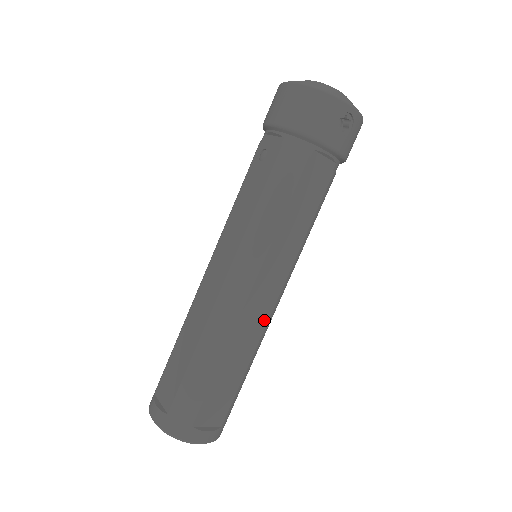
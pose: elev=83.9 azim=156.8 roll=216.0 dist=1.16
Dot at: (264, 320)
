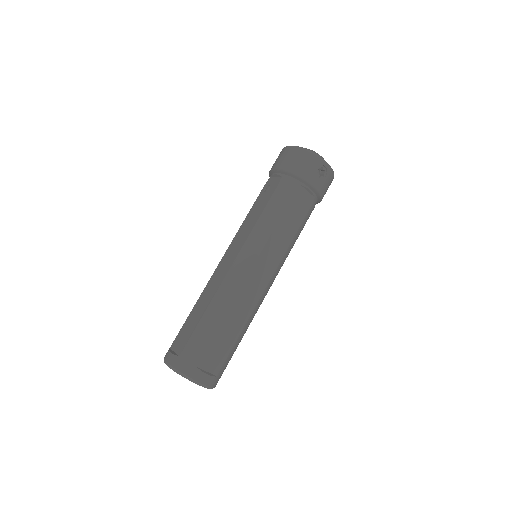
Dot at: (257, 297)
